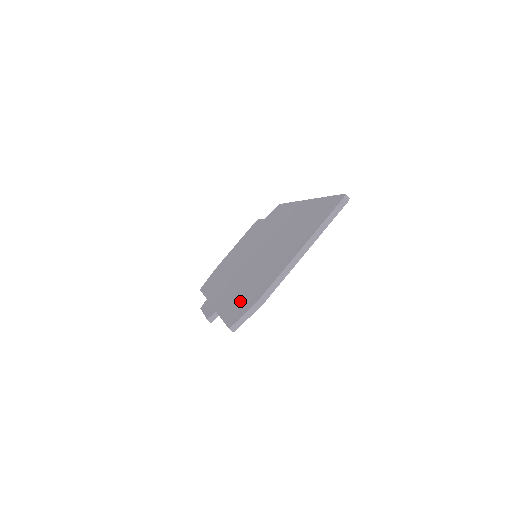
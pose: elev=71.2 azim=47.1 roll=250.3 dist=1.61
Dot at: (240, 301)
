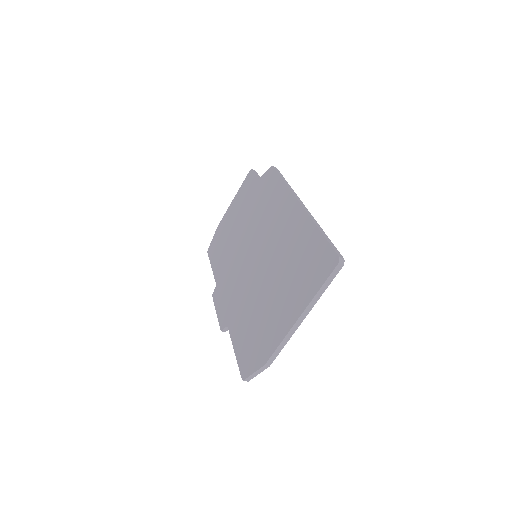
Dot at: (248, 341)
